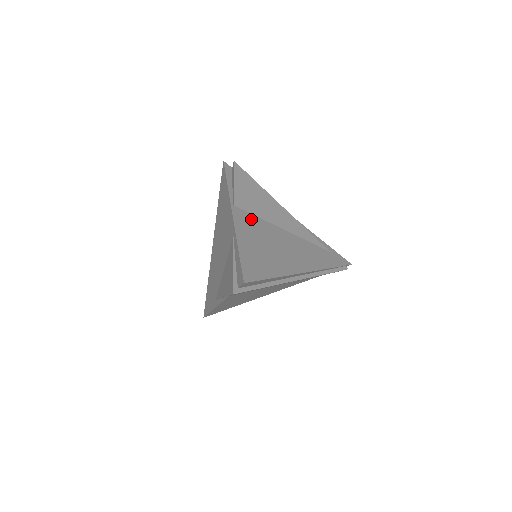
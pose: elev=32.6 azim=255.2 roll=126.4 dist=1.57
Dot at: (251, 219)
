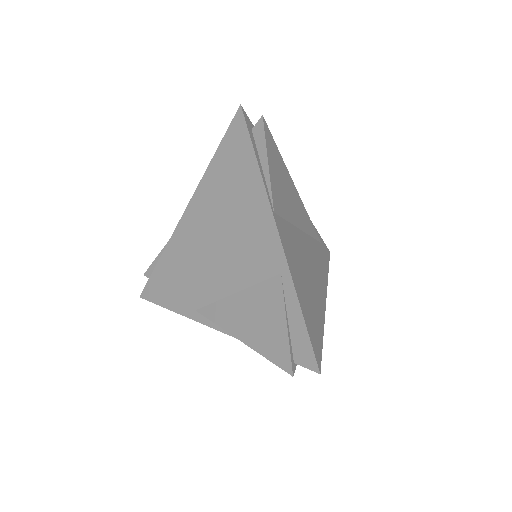
Dot at: (287, 232)
